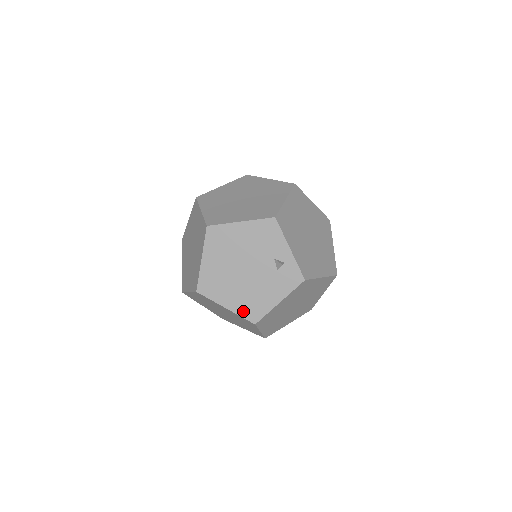
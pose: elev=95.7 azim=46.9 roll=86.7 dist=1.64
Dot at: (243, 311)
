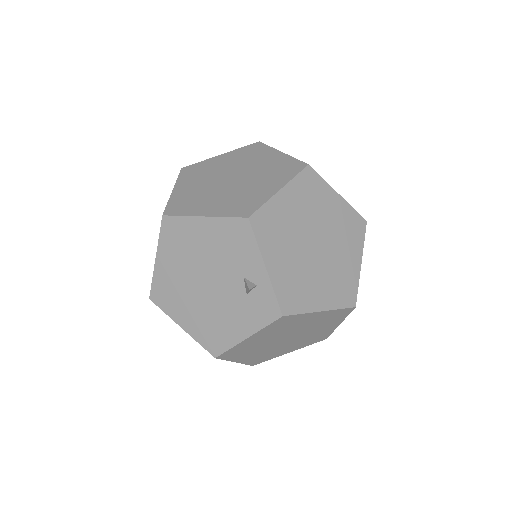
Dot at: (201, 337)
